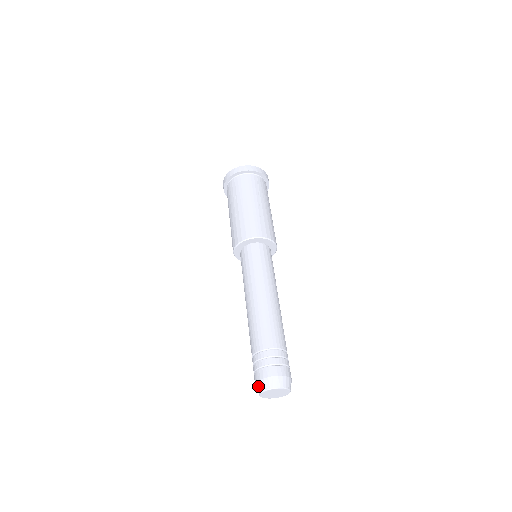
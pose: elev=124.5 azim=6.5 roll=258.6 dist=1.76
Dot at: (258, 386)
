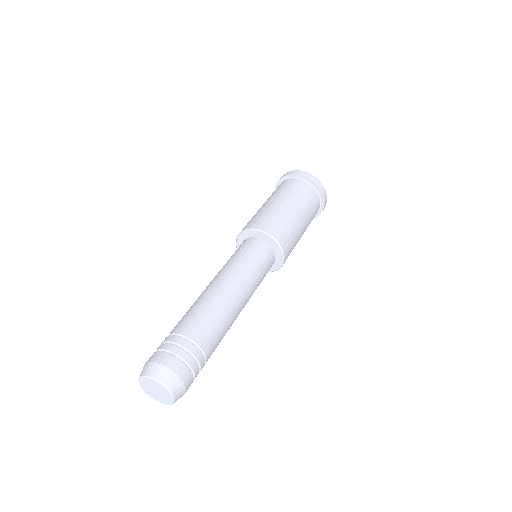
Dot at: (144, 368)
